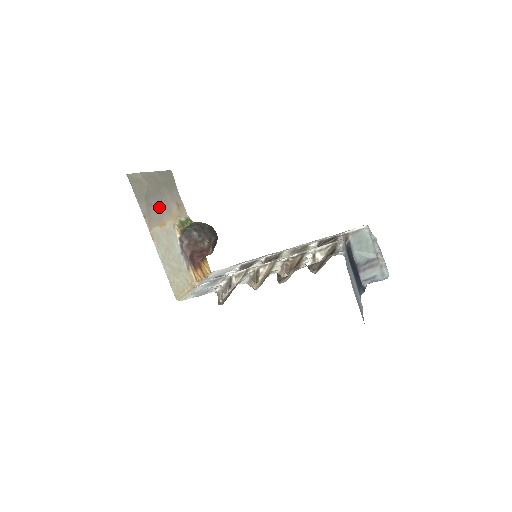
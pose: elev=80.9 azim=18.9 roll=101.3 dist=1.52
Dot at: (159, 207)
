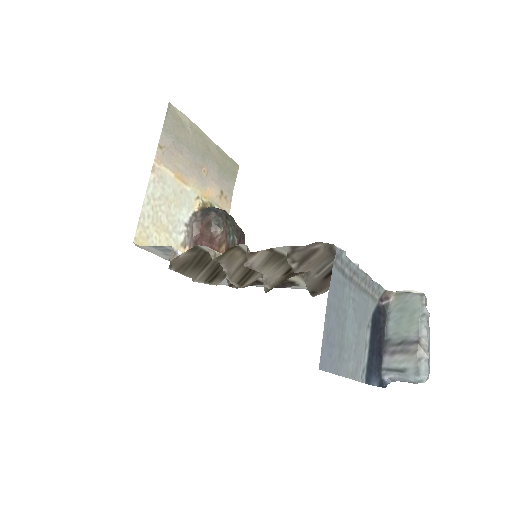
Dot at: (191, 166)
